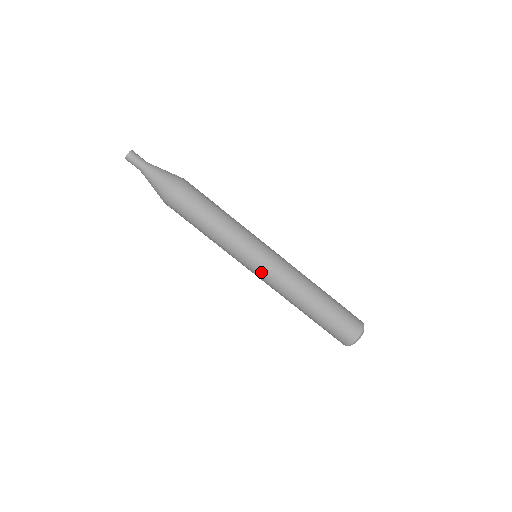
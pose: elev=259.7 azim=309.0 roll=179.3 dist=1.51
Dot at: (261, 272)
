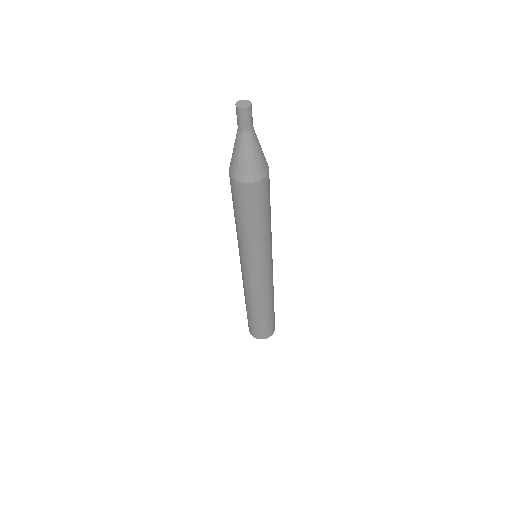
Dot at: (264, 275)
